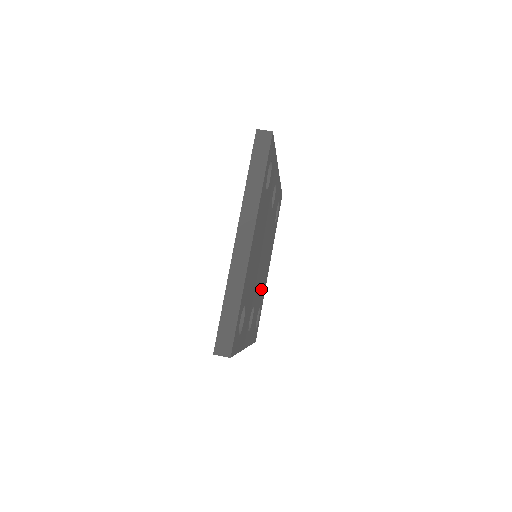
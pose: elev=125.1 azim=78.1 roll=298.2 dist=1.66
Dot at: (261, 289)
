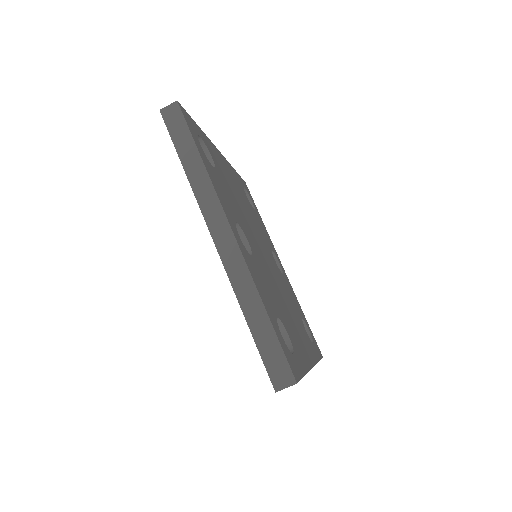
Dot at: (248, 208)
